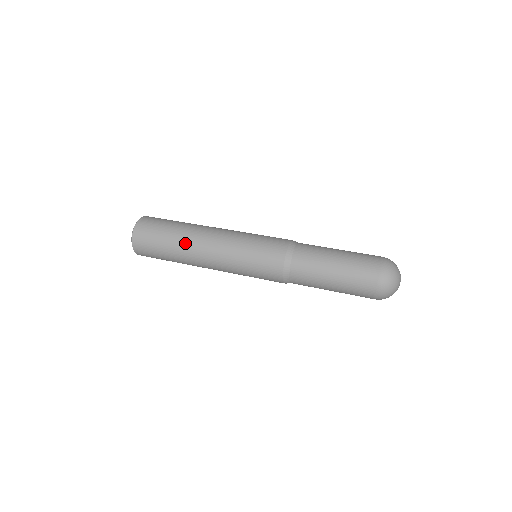
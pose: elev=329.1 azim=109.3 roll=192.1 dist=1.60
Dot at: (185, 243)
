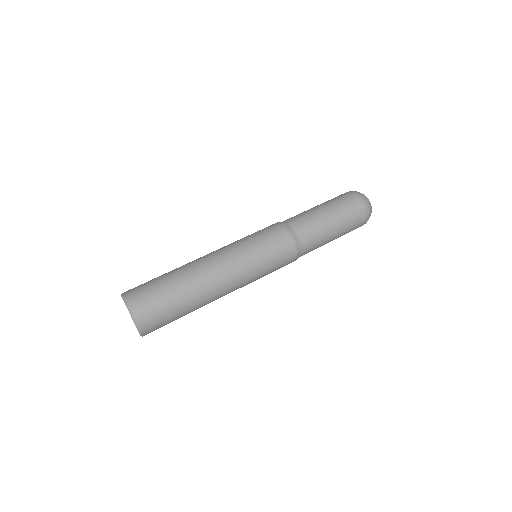
Dot at: (197, 285)
